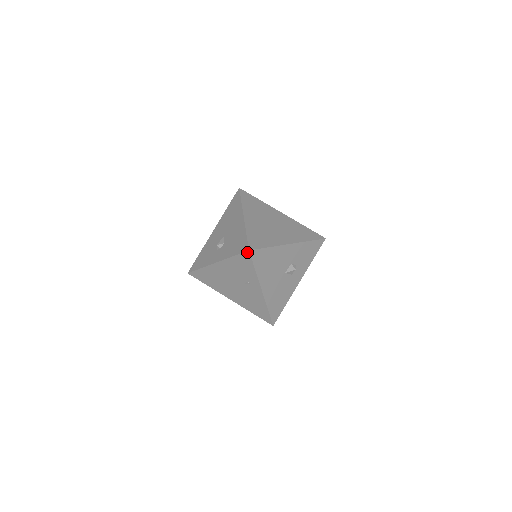
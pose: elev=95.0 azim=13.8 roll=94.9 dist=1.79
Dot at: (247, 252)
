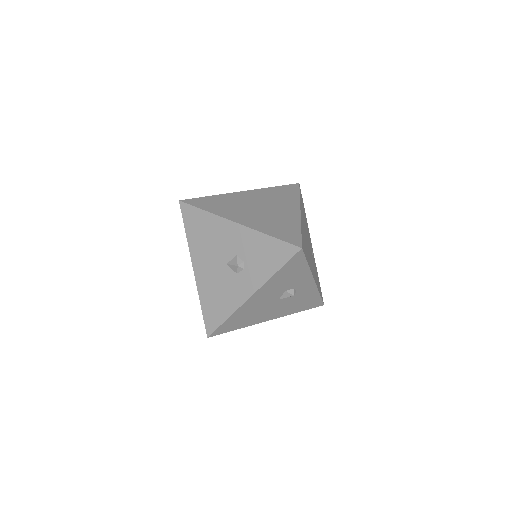
Dot at: (181, 204)
